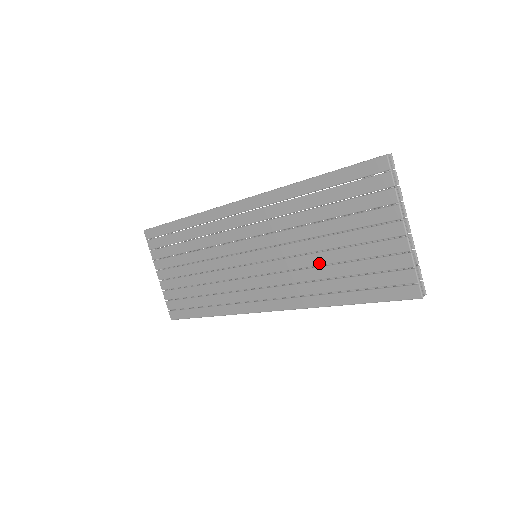
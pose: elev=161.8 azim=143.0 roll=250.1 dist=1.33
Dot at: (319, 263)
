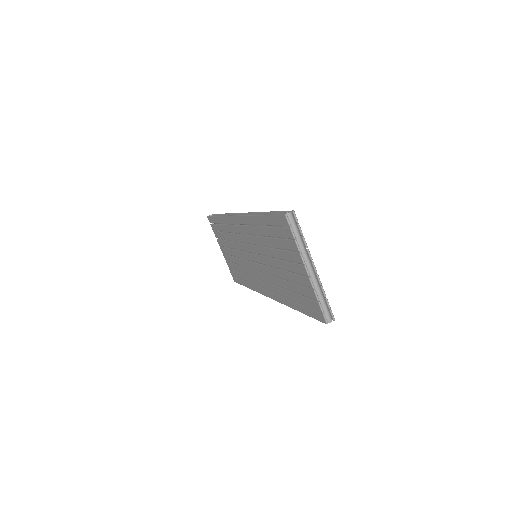
Dot at: (279, 276)
